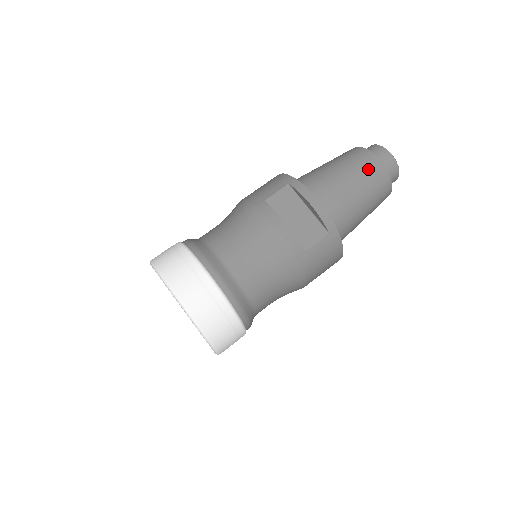
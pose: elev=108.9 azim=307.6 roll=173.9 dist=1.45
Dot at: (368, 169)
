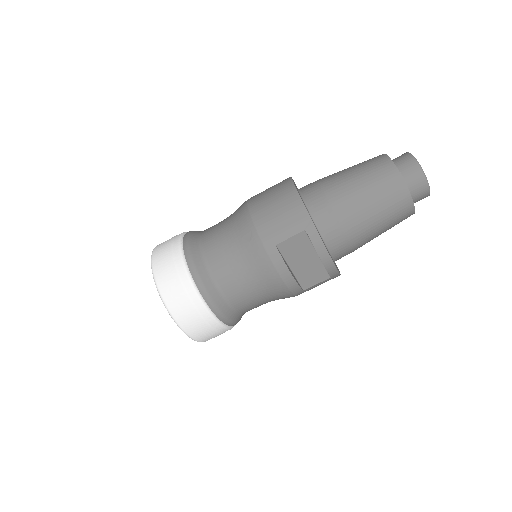
Dot at: (395, 210)
